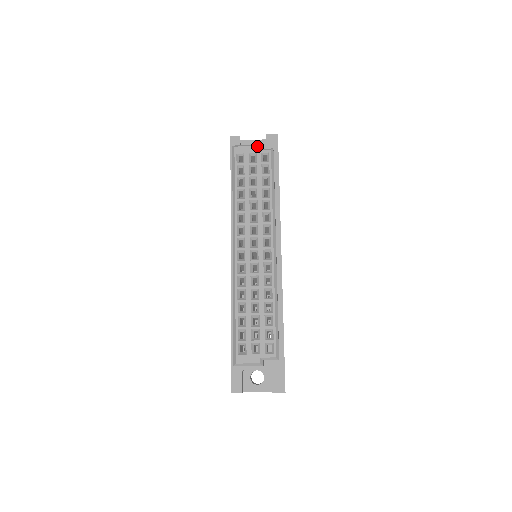
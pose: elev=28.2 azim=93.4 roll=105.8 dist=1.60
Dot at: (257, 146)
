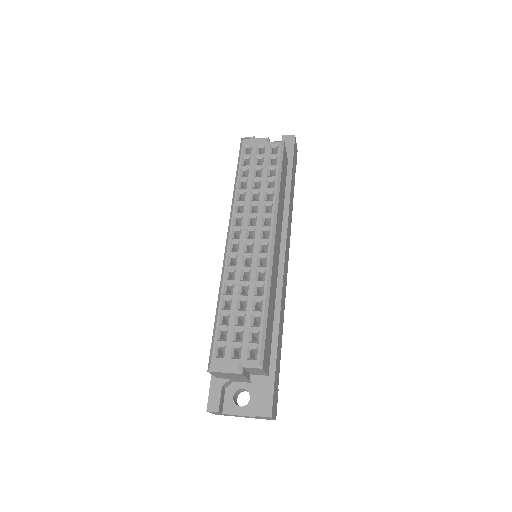
Dot at: (267, 138)
